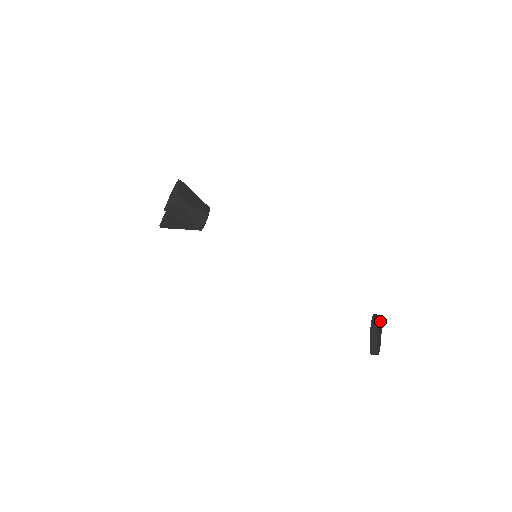
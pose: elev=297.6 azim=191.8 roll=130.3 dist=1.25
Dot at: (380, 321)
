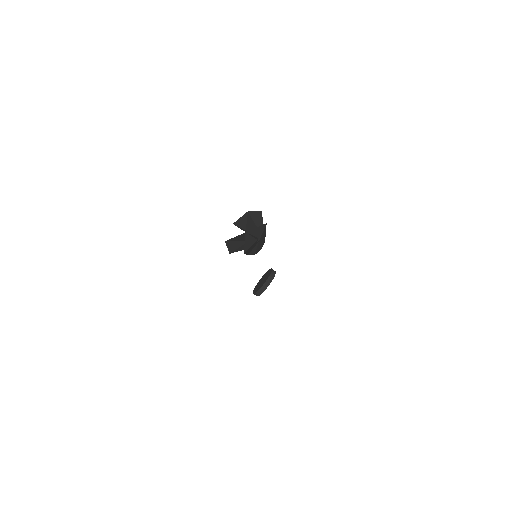
Dot at: occluded
